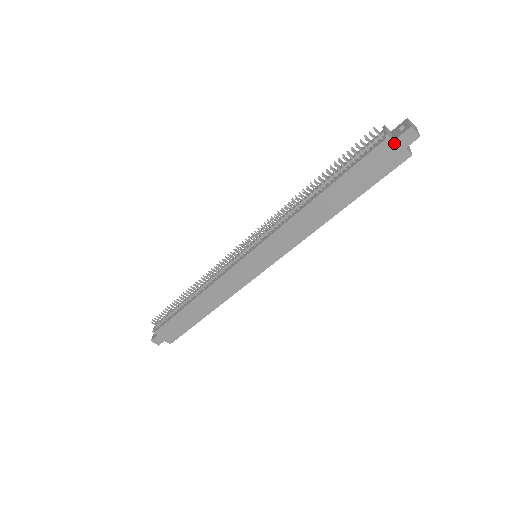
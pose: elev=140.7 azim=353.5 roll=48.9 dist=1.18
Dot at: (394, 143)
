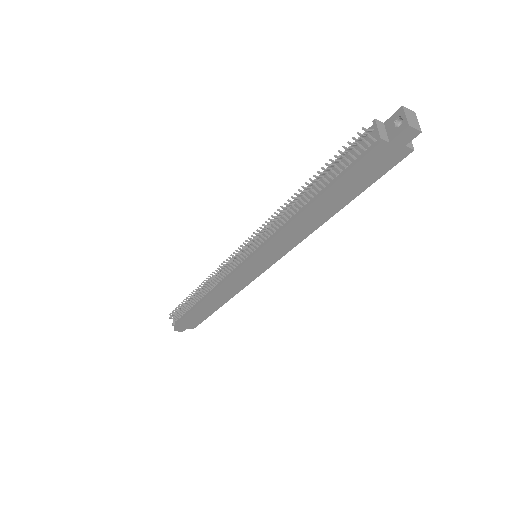
Dot at: (390, 144)
